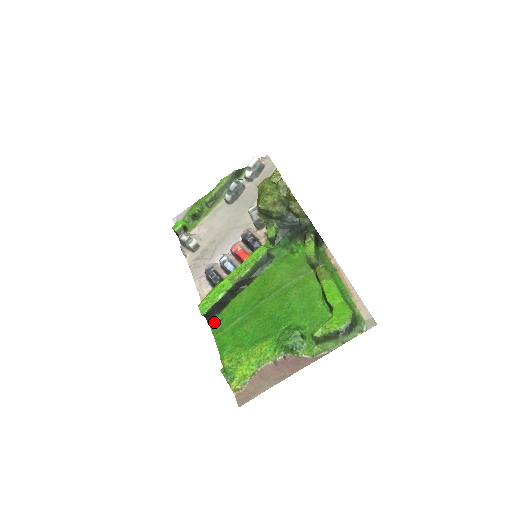
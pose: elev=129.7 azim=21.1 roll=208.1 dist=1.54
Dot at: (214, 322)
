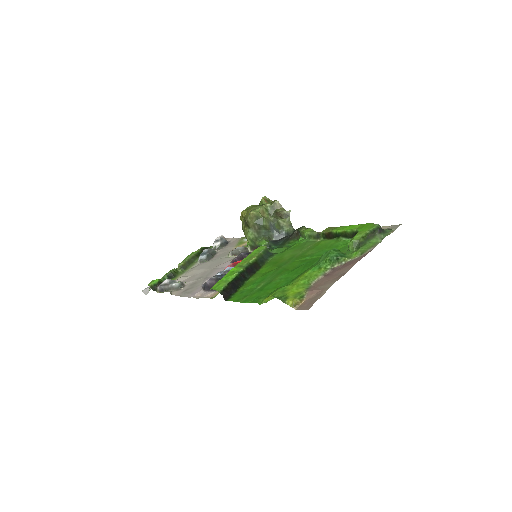
Dot at: (234, 297)
